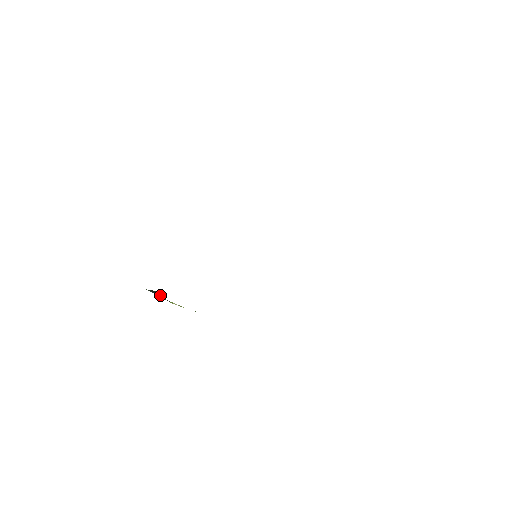
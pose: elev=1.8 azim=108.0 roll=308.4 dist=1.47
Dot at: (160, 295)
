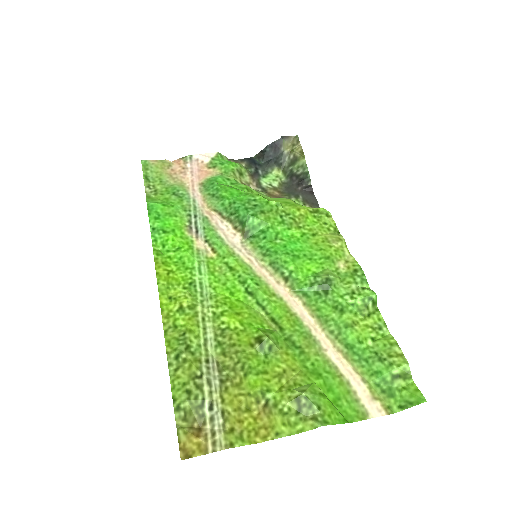
Dot at: (275, 150)
